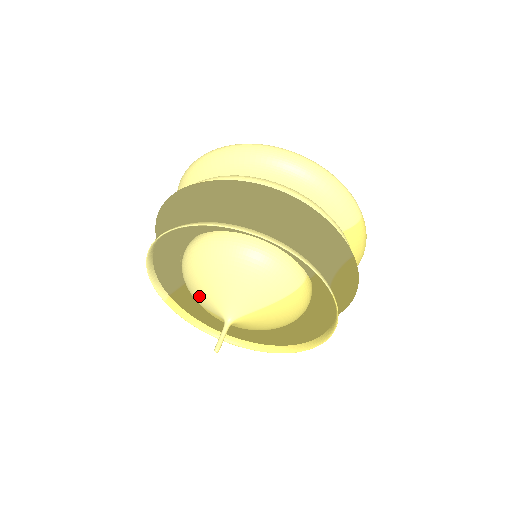
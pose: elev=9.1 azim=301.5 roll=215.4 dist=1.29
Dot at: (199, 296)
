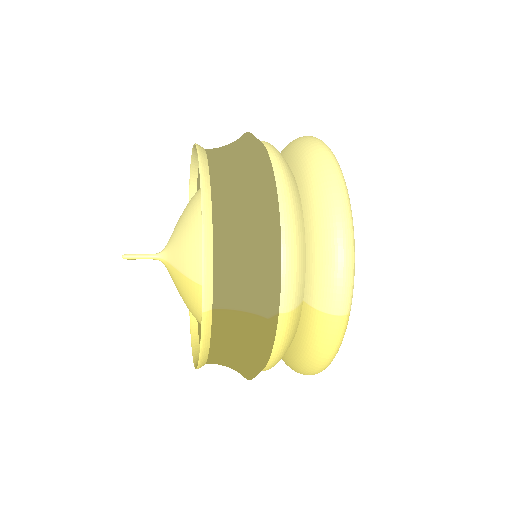
Dot at: occluded
